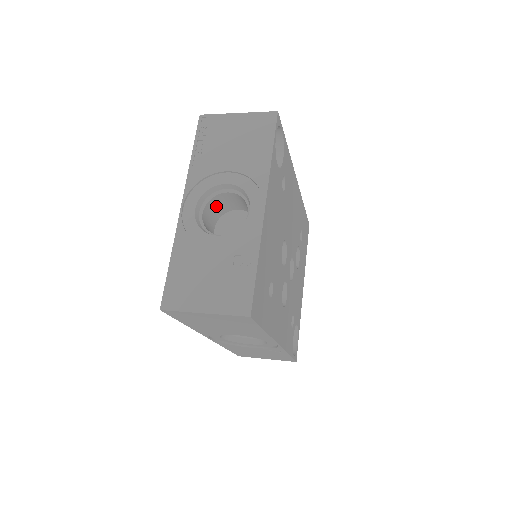
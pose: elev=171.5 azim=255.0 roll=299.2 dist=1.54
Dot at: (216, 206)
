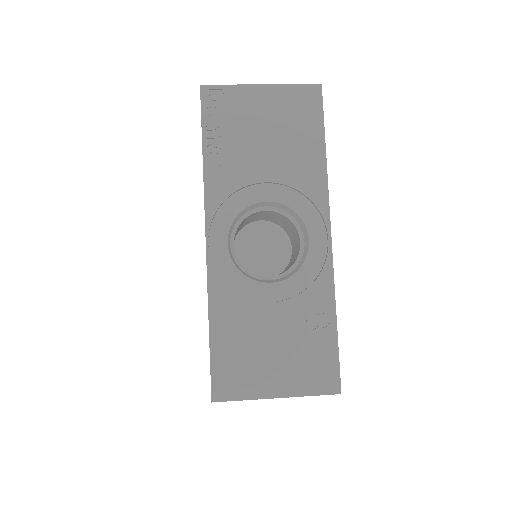
Dot at: (240, 225)
